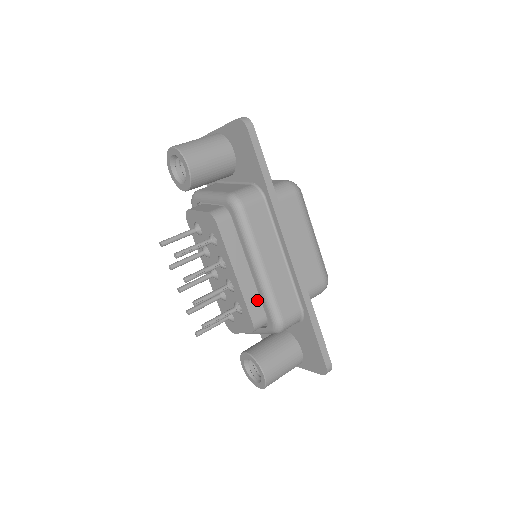
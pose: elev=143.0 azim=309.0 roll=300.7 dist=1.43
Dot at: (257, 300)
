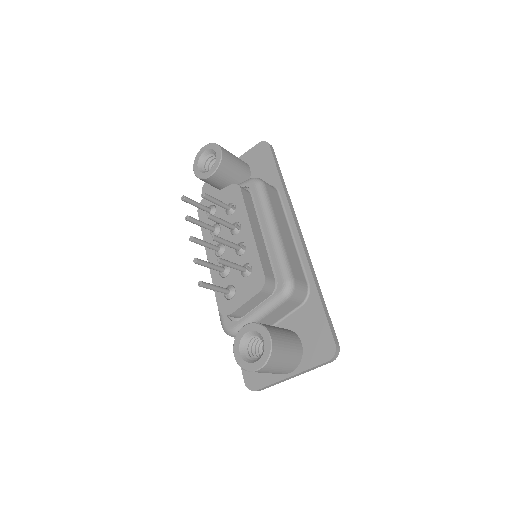
Dot at: (268, 262)
